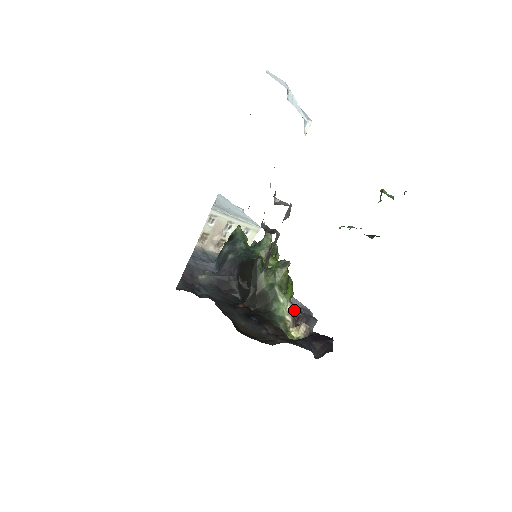
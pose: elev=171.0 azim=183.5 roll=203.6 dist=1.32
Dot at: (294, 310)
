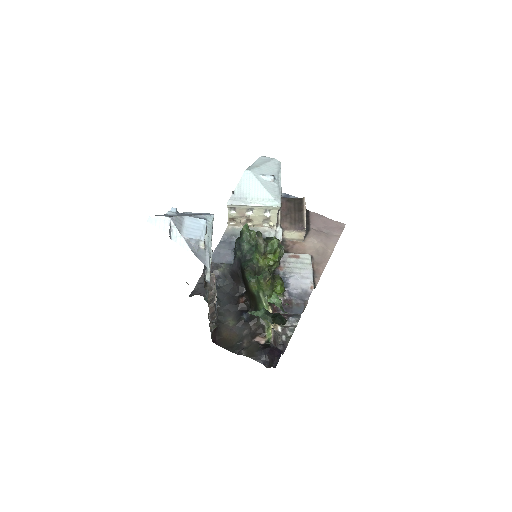
Dot at: (282, 305)
